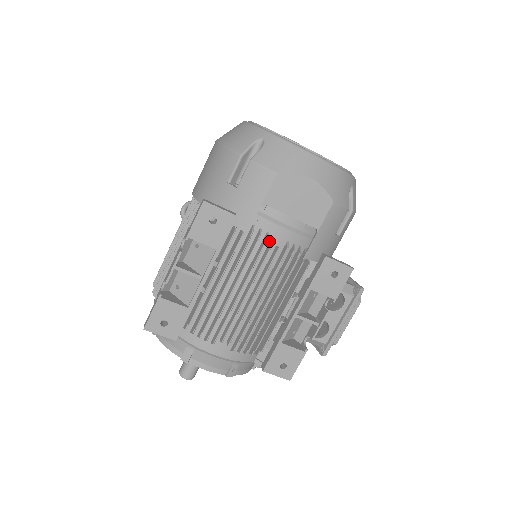
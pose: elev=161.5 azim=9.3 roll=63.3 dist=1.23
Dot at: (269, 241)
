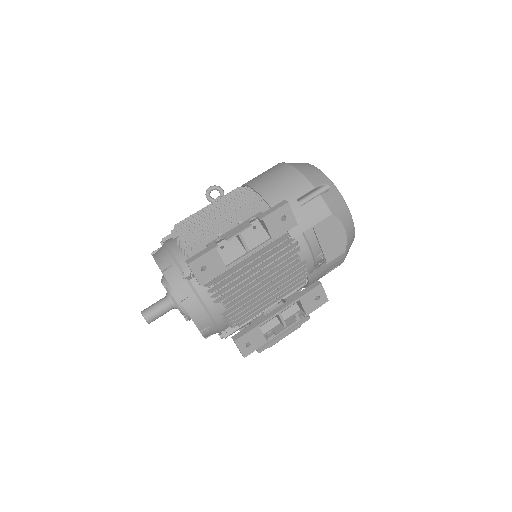
Dot at: (297, 253)
